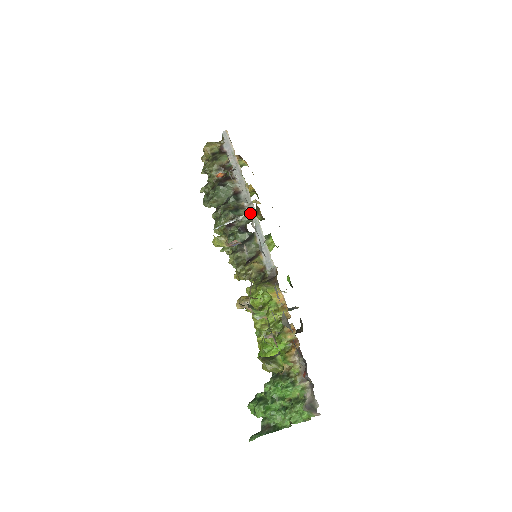
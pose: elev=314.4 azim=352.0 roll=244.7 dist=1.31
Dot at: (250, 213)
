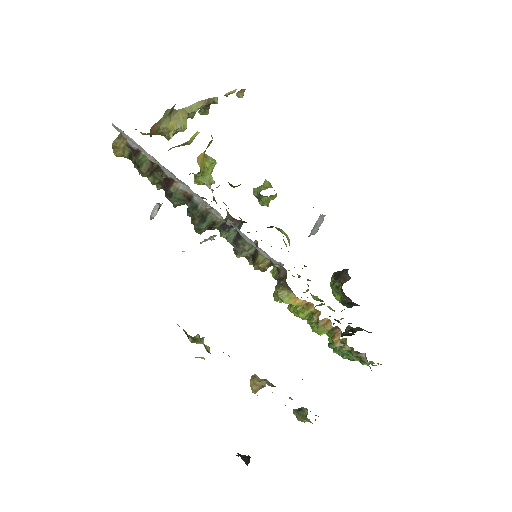
Dot at: occluded
